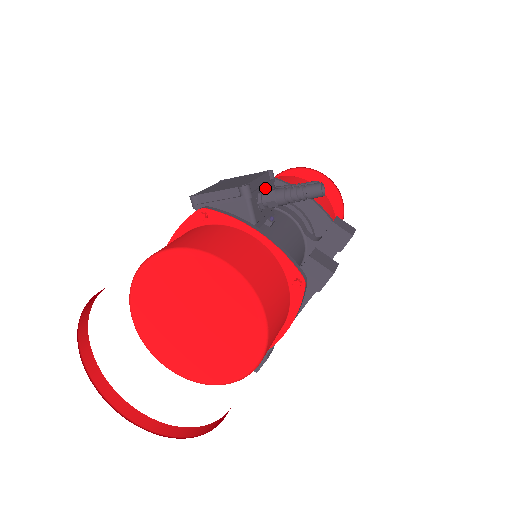
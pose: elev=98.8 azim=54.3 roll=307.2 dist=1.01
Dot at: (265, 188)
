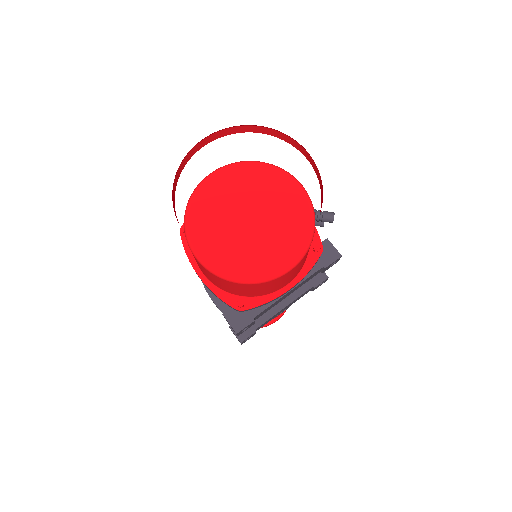
Dot at: occluded
